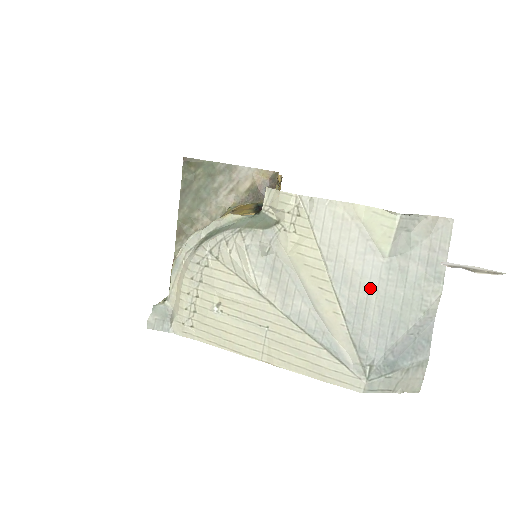
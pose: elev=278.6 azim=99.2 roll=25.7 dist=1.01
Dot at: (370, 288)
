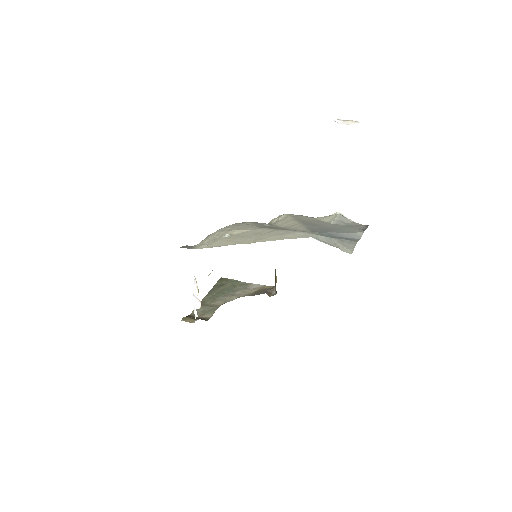
Dot at: (321, 225)
